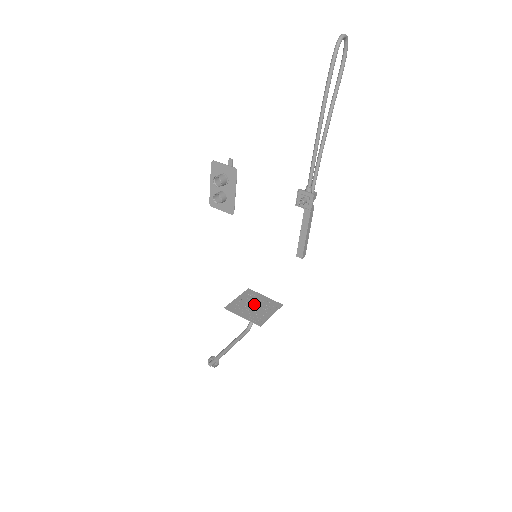
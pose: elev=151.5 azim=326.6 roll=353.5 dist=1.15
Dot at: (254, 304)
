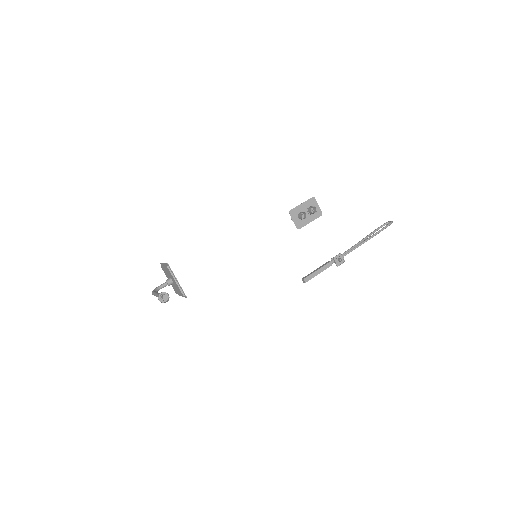
Dot at: occluded
